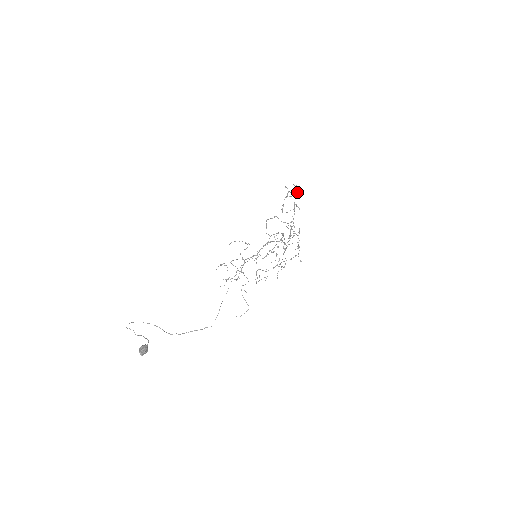
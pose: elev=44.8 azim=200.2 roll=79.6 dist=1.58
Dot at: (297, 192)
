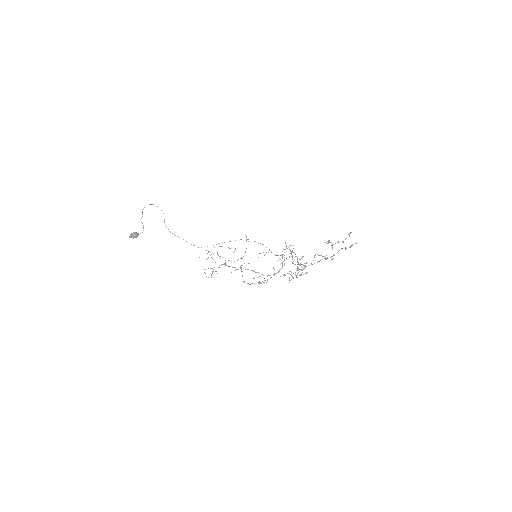
Dot at: (351, 246)
